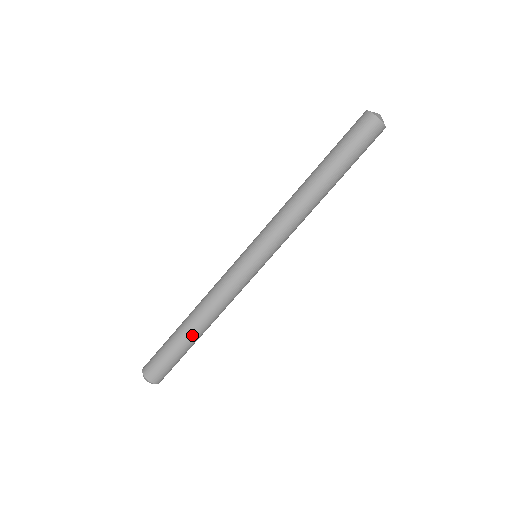
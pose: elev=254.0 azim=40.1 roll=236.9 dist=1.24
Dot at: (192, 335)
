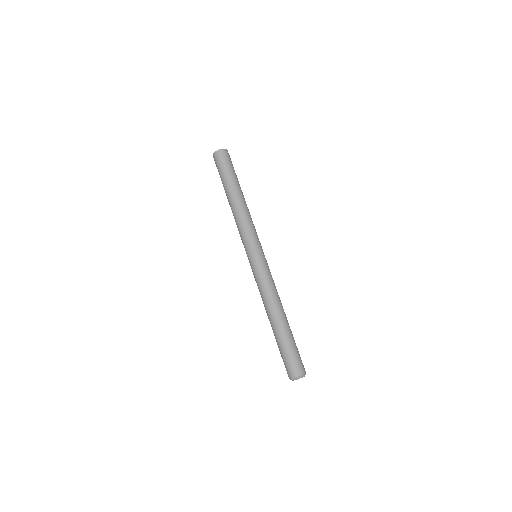
Dot at: (282, 324)
